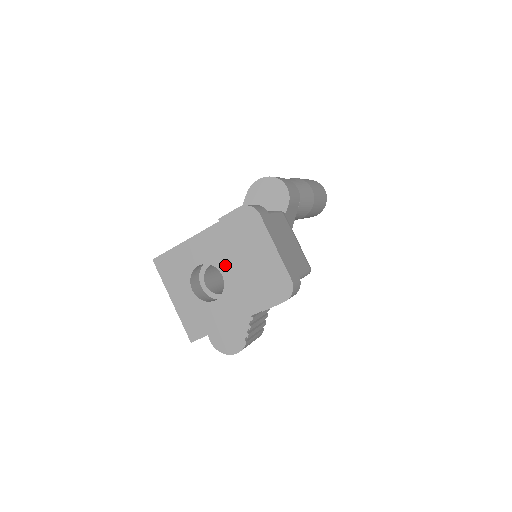
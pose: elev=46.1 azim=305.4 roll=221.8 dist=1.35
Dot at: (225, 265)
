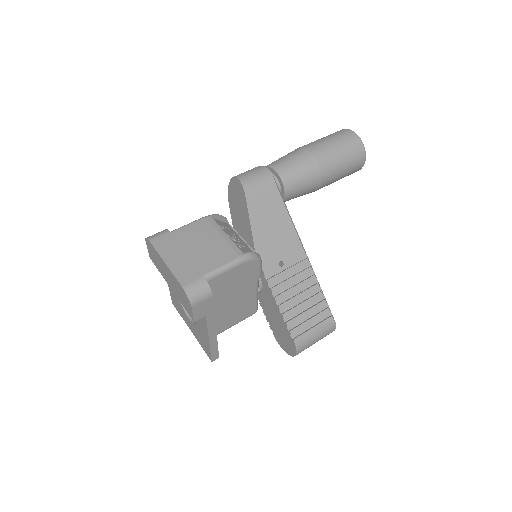
Dot at: occluded
